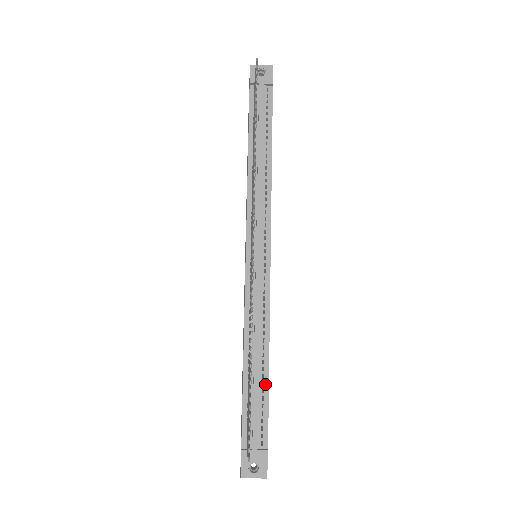
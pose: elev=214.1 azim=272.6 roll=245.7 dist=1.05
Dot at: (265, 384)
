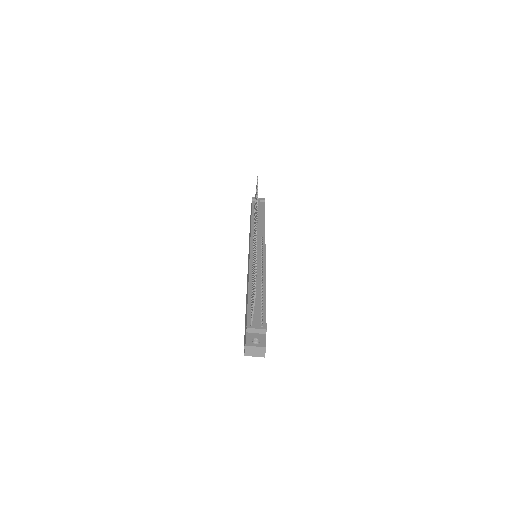
Dot at: (263, 300)
